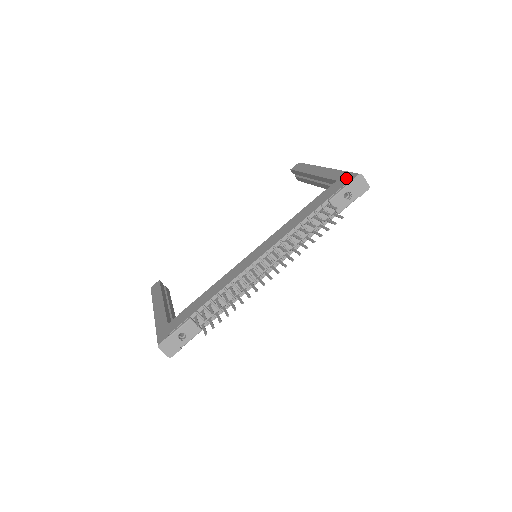
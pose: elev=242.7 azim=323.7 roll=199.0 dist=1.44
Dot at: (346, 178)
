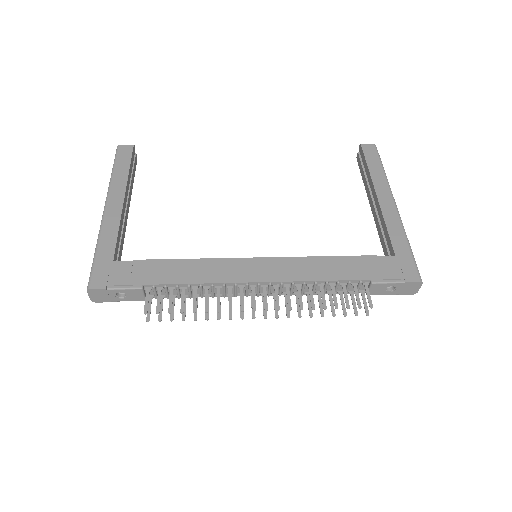
Dot at: (406, 268)
